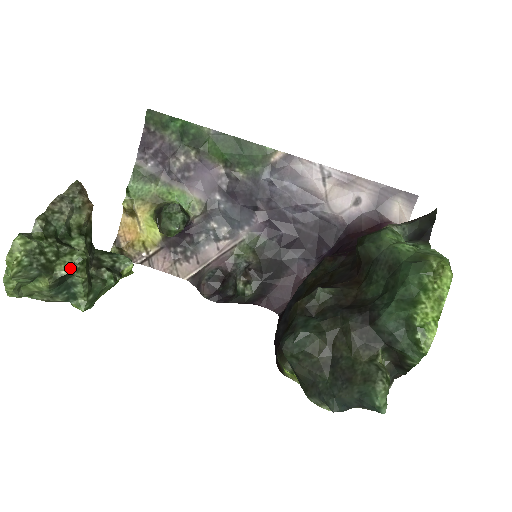
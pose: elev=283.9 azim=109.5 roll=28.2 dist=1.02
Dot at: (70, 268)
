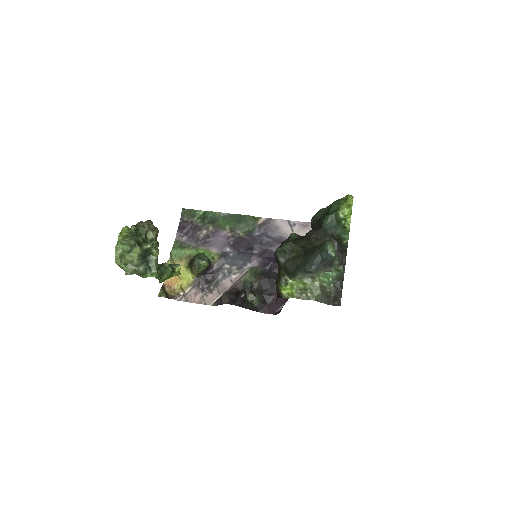
Dot at: (151, 244)
